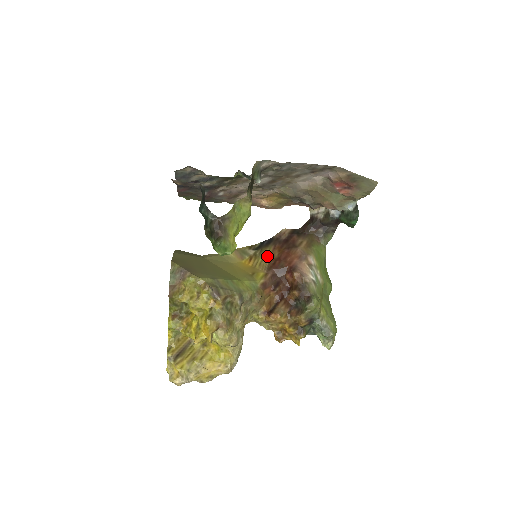
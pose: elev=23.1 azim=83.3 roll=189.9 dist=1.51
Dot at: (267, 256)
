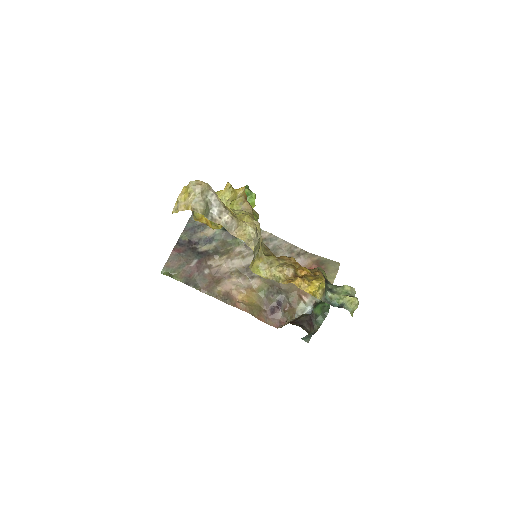
Dot at: occluded
